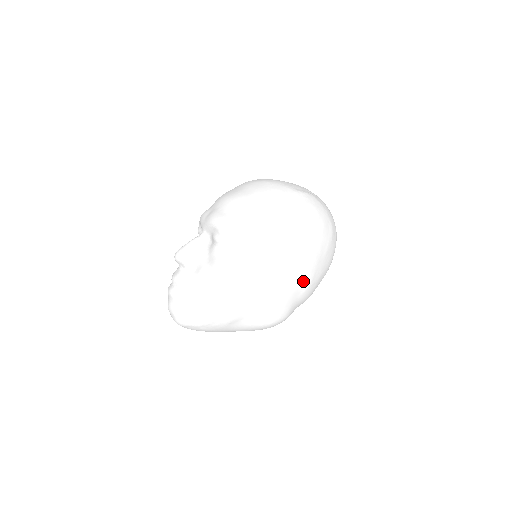
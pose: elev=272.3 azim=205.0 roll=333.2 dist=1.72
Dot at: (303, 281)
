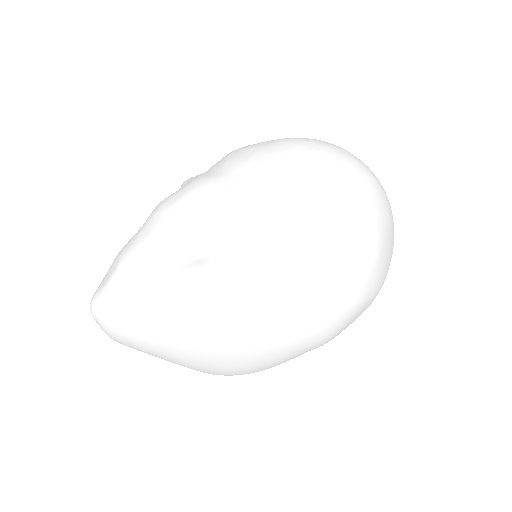
Dot at: (275, 208)
